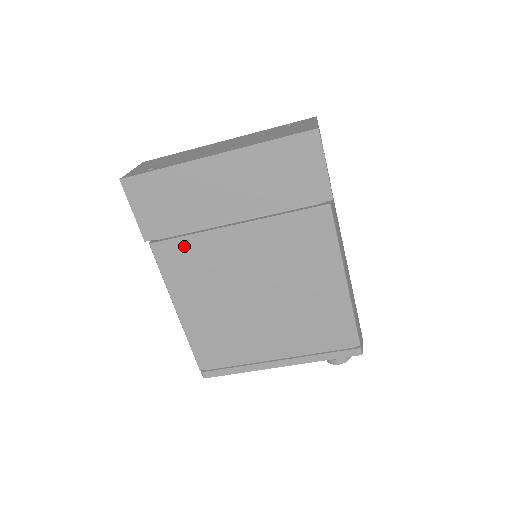
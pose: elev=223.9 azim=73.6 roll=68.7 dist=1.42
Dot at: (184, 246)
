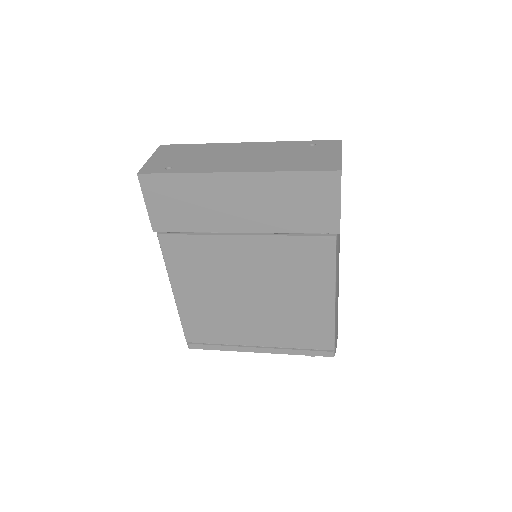
Dot at: (190, 243)
